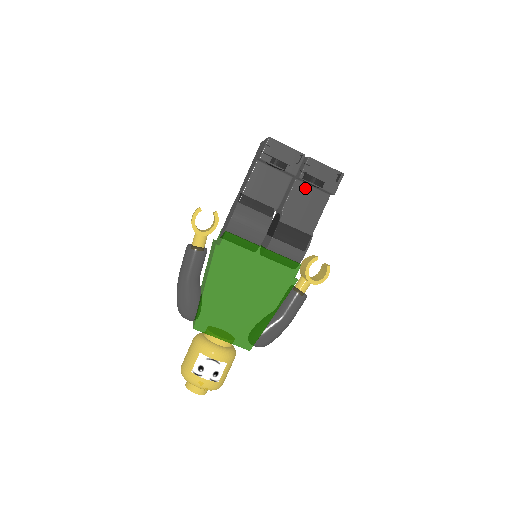
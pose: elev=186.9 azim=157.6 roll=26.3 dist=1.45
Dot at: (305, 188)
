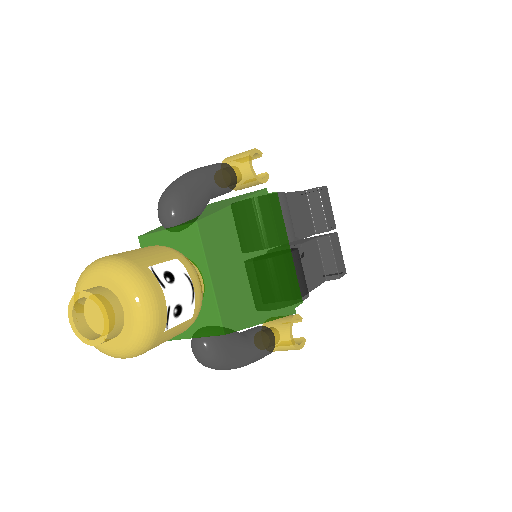
Dot at: (318, 252)
